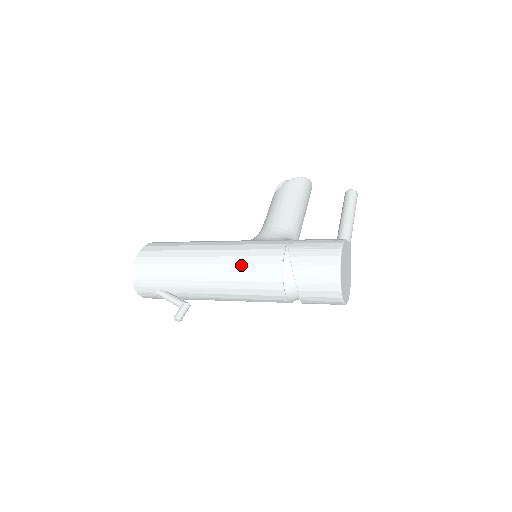
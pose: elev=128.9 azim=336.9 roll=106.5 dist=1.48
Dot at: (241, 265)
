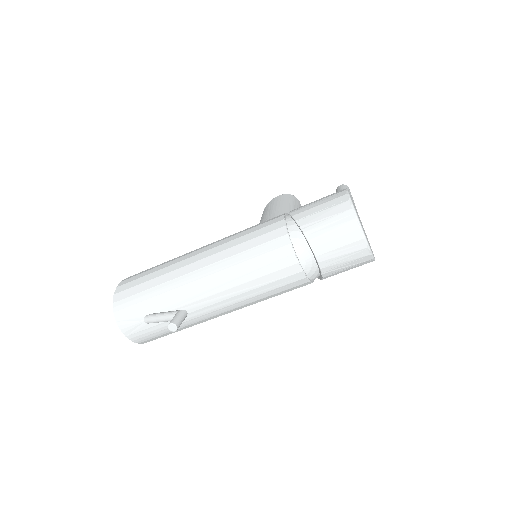
Dot at: (239, 245)
